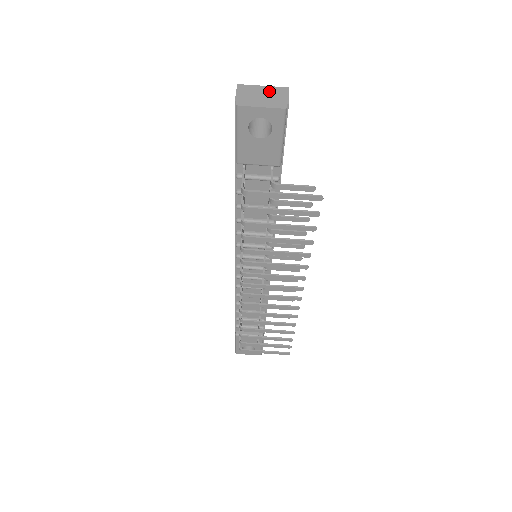
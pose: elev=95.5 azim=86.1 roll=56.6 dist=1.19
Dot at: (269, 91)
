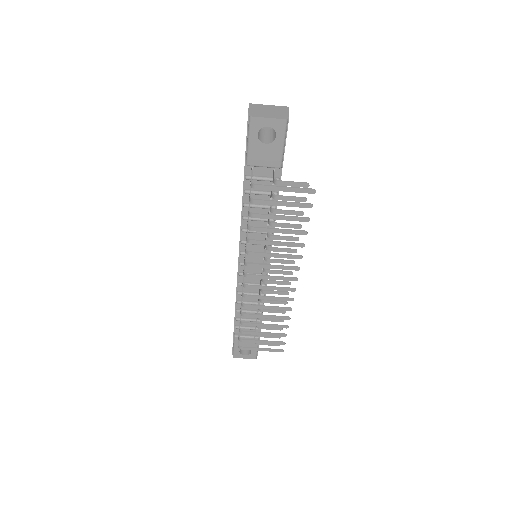
Dot at: (274, 108)
